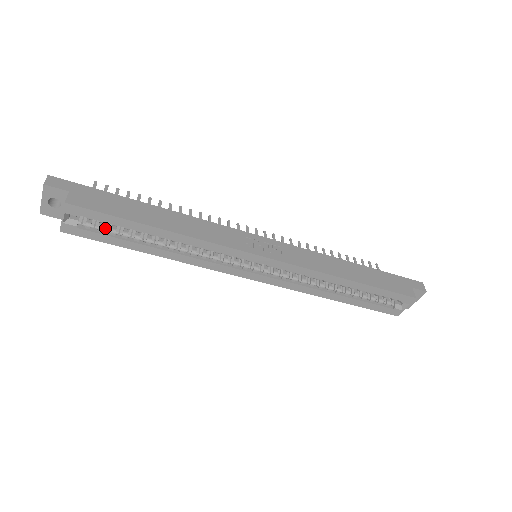
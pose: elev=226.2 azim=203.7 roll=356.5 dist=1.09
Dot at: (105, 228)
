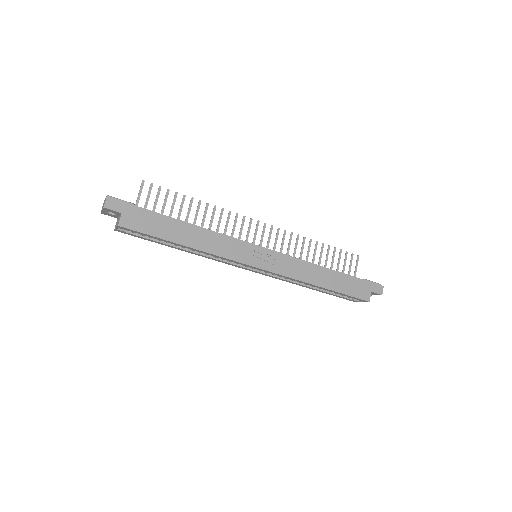
Dot at: occluded
